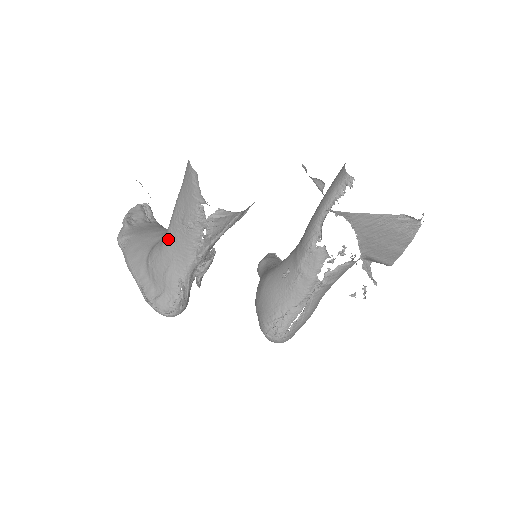
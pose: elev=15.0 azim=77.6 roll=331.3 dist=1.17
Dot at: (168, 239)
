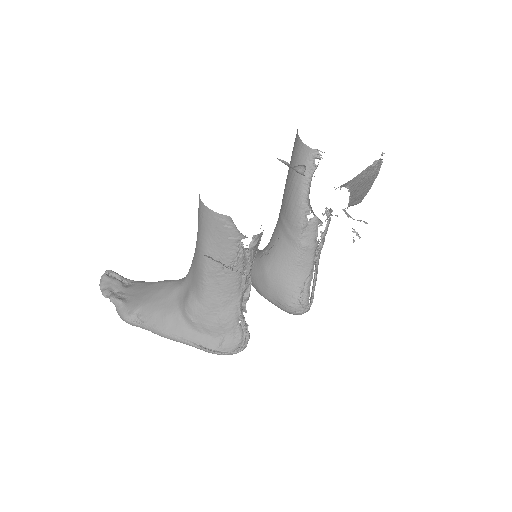
Dot at: (208, 288)
